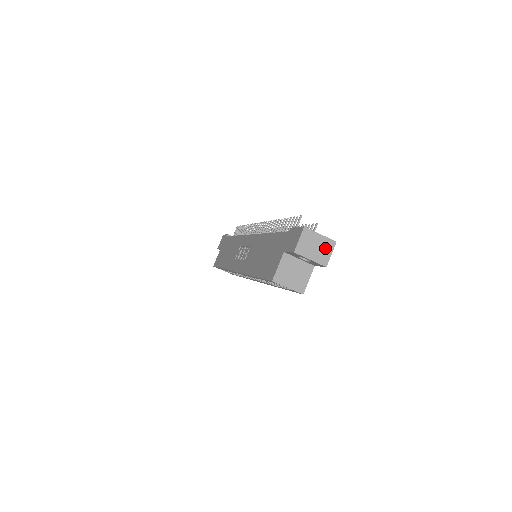
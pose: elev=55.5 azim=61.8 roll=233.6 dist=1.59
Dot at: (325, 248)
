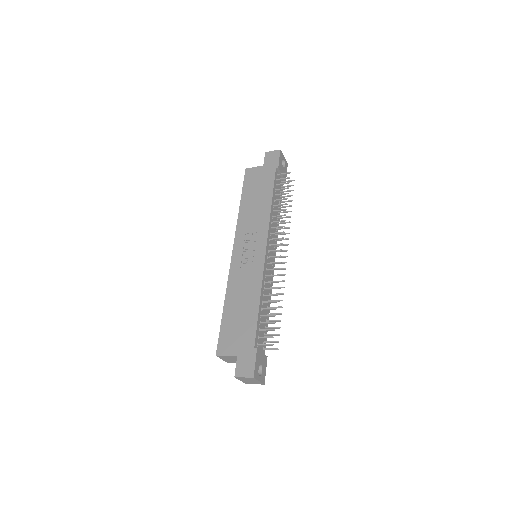
Dot at: (255, 383)
